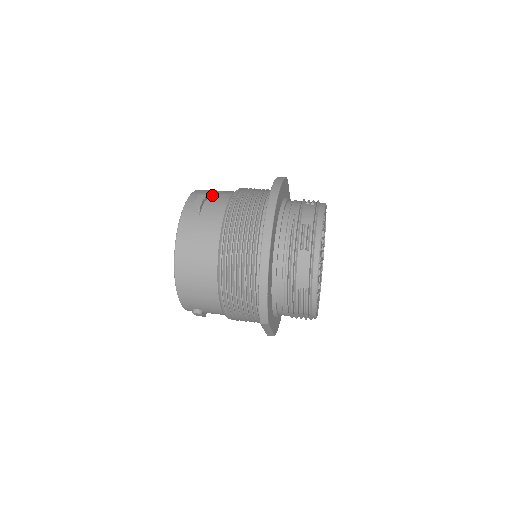
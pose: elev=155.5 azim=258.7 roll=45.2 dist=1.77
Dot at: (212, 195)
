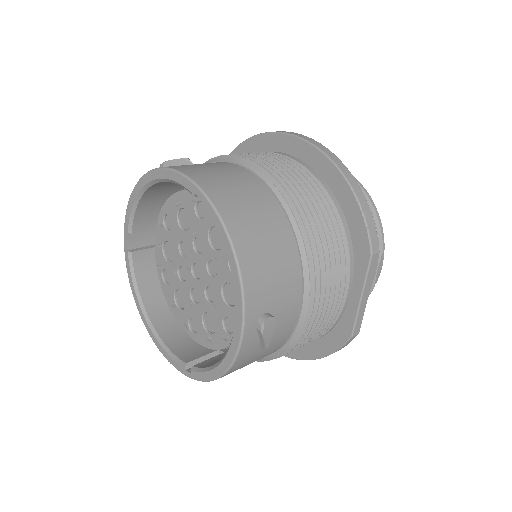
Dot at: occluded
